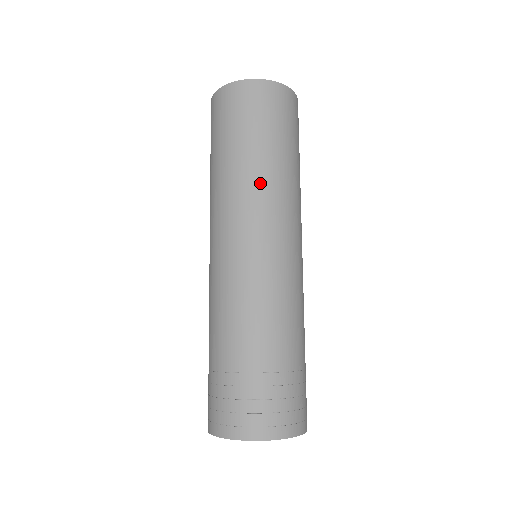
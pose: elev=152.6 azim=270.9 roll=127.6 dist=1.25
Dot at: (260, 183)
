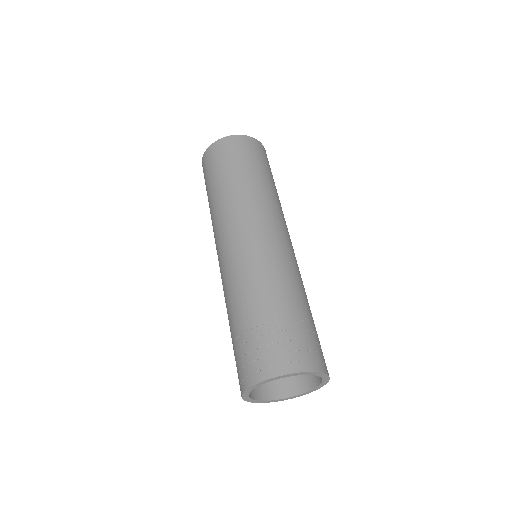
Dot at: (265, 195)
